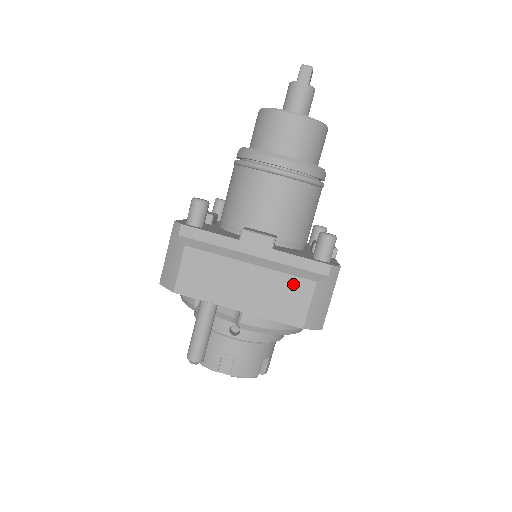
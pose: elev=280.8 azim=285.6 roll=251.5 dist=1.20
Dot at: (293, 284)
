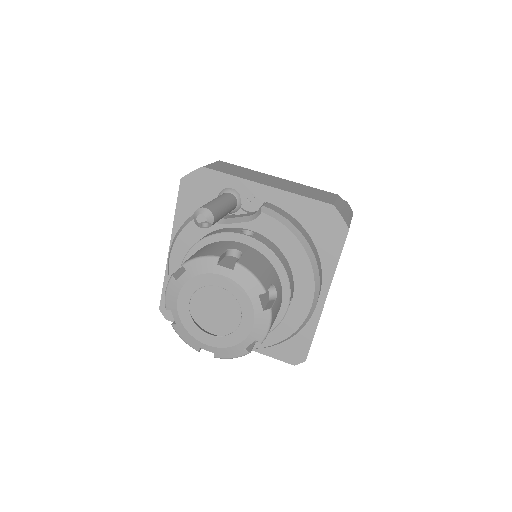
Dot at: (318, 191)
